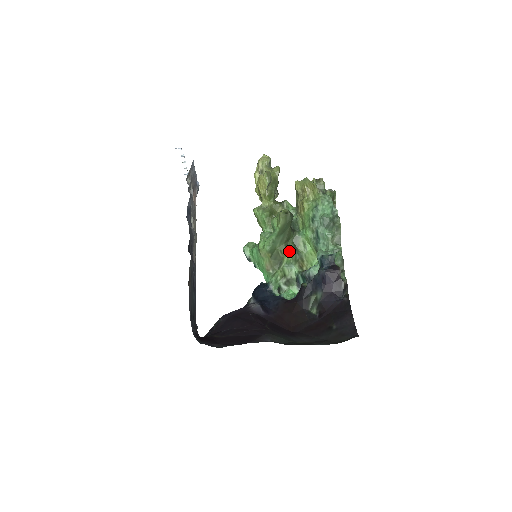
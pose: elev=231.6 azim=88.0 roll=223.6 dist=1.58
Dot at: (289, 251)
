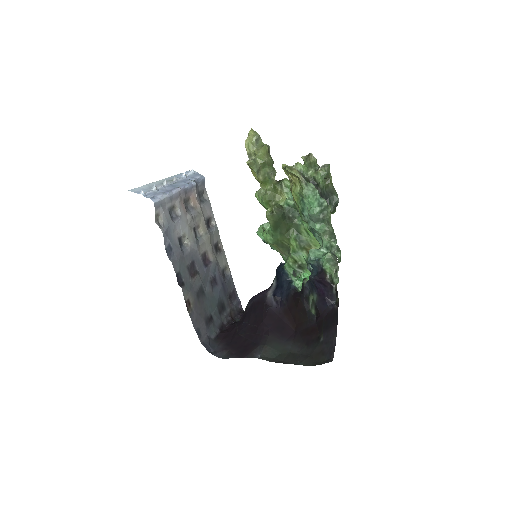
Dot at: (291, 241)
